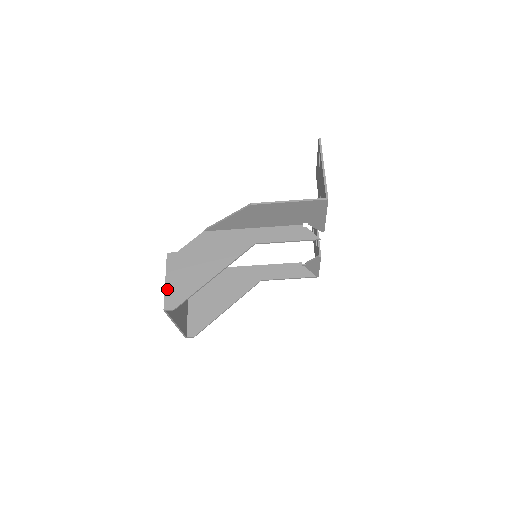
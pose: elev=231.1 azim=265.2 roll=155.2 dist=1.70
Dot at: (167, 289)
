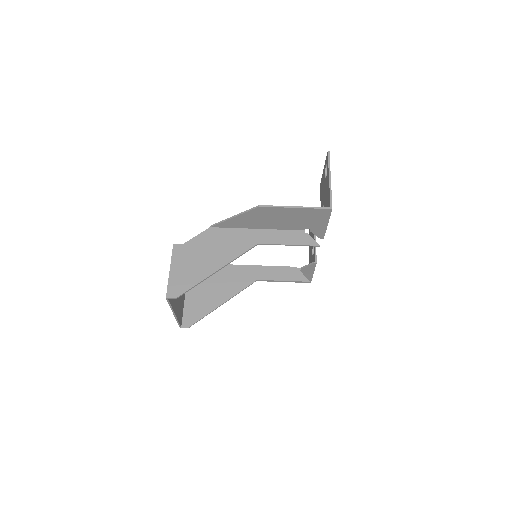
Dot at: (171, 278)
